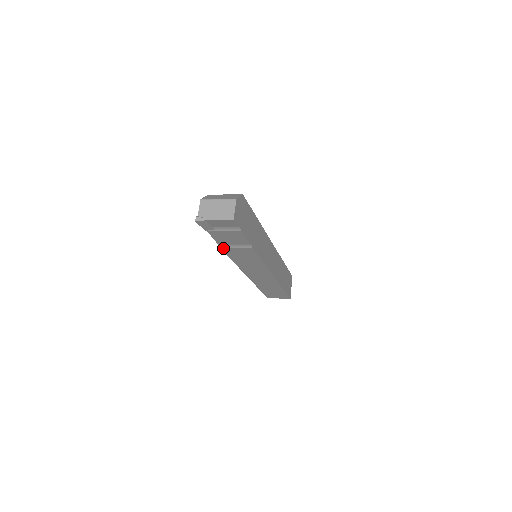
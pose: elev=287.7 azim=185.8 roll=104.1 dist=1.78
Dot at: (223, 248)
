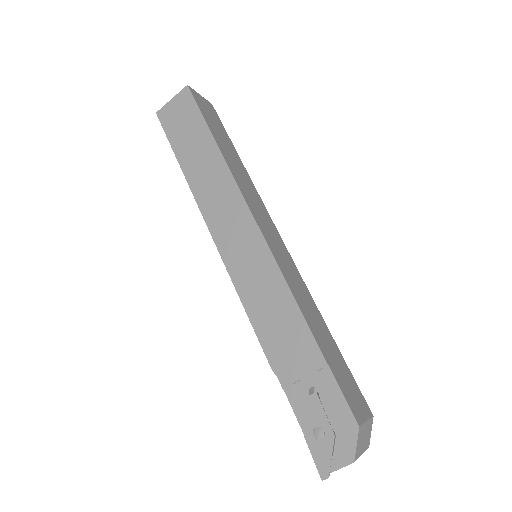
Dot at: (273, 366)
